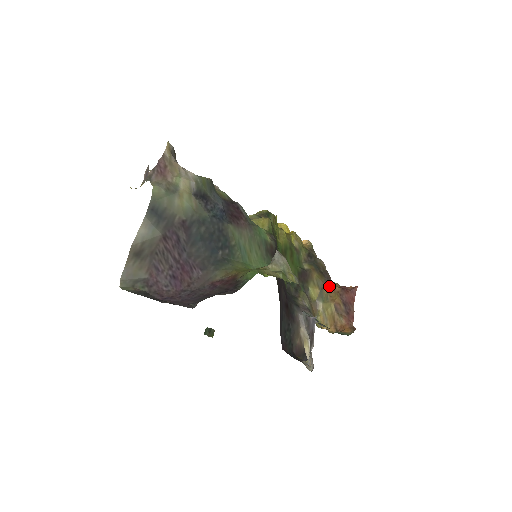
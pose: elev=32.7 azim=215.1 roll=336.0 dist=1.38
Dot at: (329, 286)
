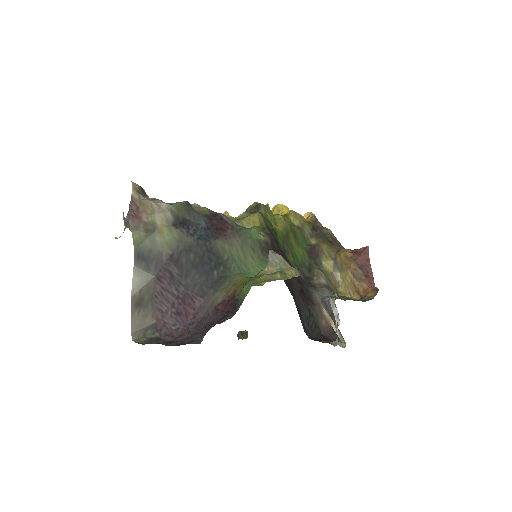
Dot at: (341, 254)
